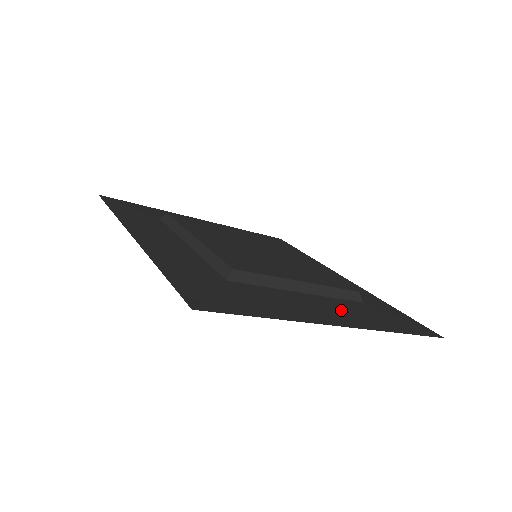
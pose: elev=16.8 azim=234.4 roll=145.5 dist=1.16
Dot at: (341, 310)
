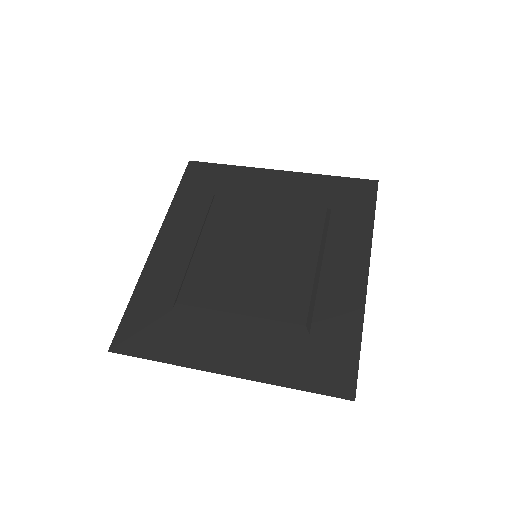
Dot at: (254, 349)
